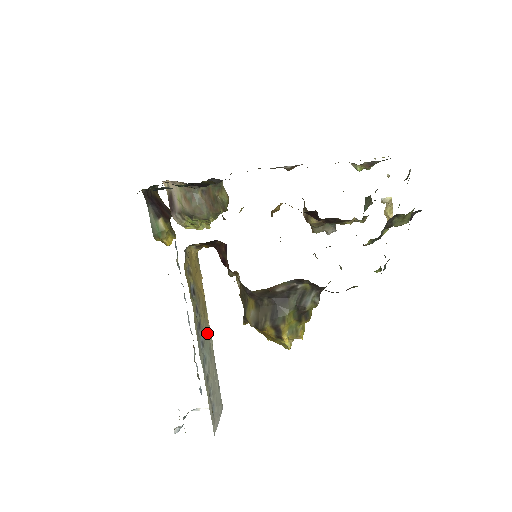
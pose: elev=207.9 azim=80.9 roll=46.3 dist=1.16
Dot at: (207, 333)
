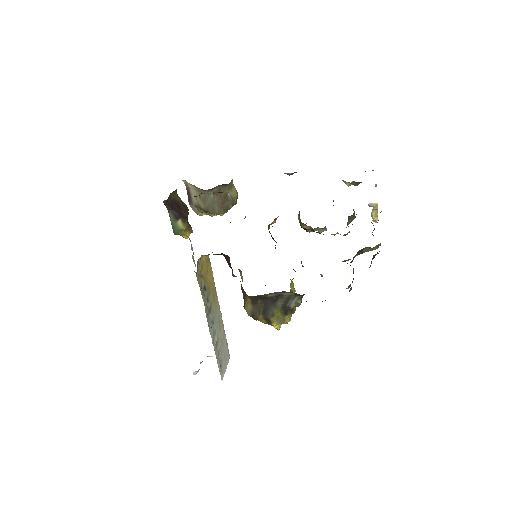
Dot at: (217, 311)
